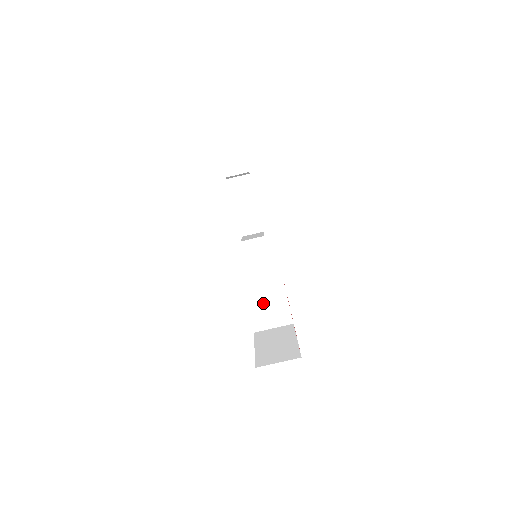
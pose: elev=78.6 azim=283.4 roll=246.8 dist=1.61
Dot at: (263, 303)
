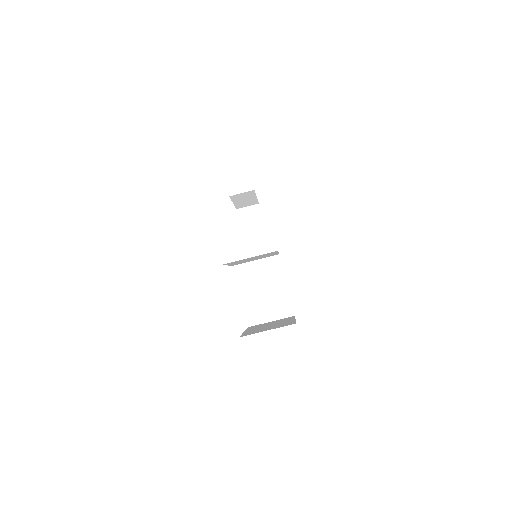
Dot at: (258, 289)
